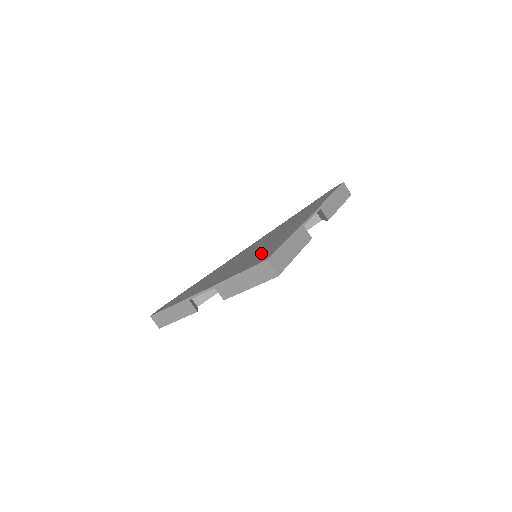
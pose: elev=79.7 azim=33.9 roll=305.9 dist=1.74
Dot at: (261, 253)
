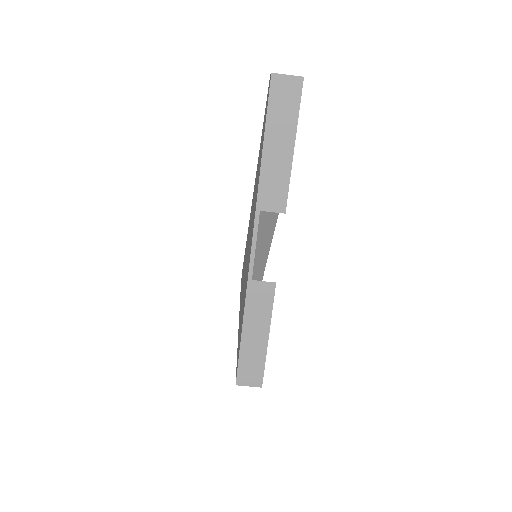
Dot at: (241, 318)
